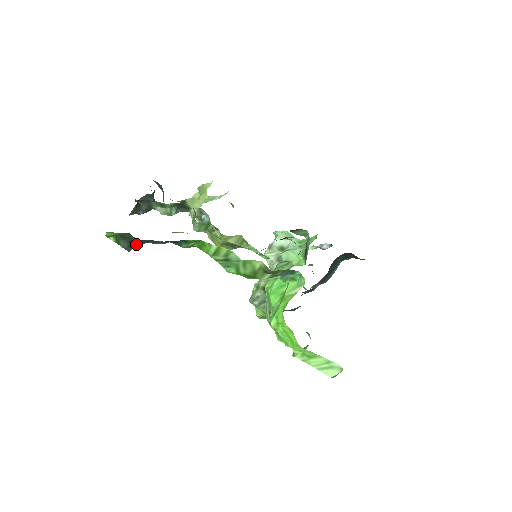
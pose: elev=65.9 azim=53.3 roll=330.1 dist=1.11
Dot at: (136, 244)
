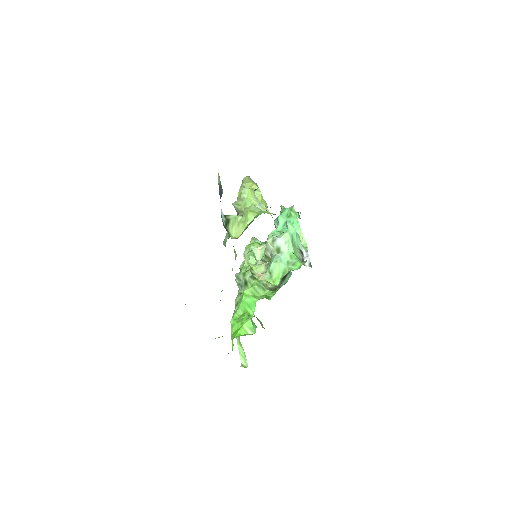
Dot at: occluded
